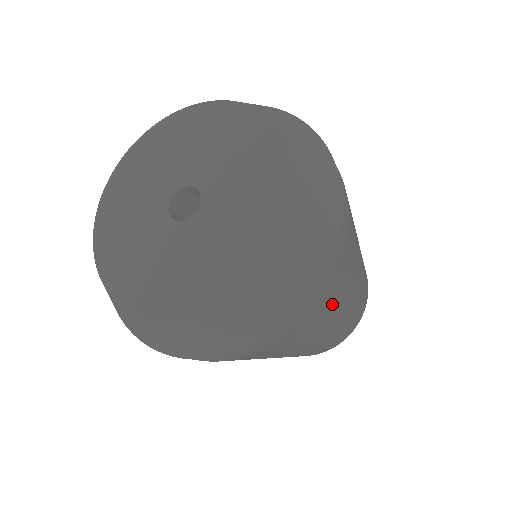
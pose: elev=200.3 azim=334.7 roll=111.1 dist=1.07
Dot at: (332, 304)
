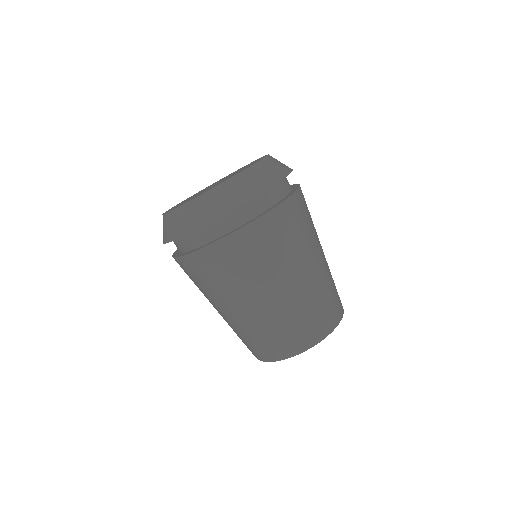
Dot at: occluded
